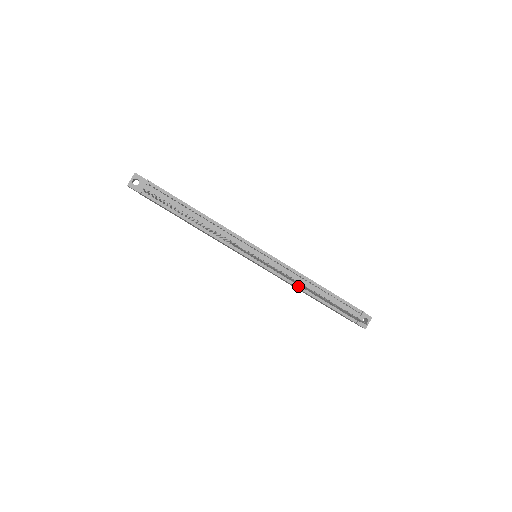
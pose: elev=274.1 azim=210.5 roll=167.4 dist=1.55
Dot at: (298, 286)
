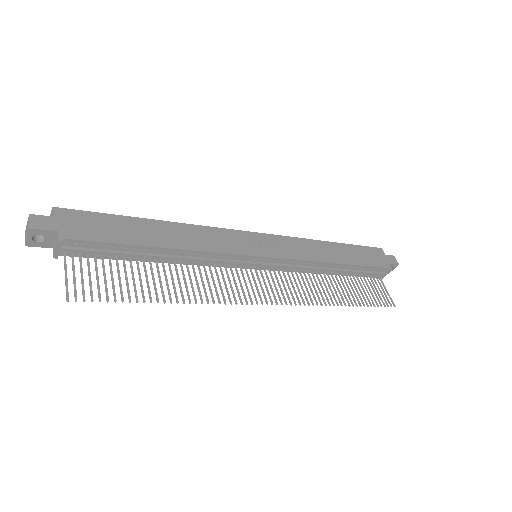
Dot at: (313, 272)
